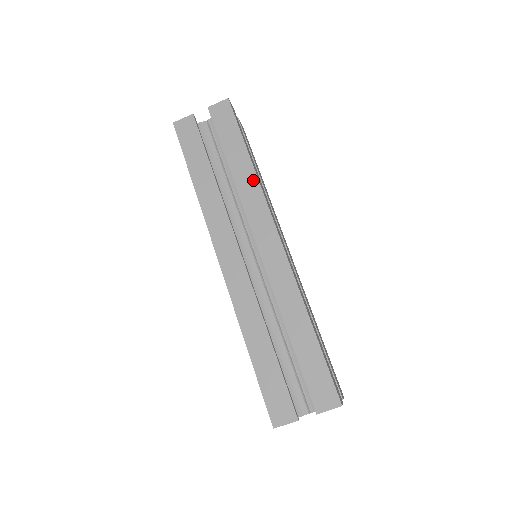
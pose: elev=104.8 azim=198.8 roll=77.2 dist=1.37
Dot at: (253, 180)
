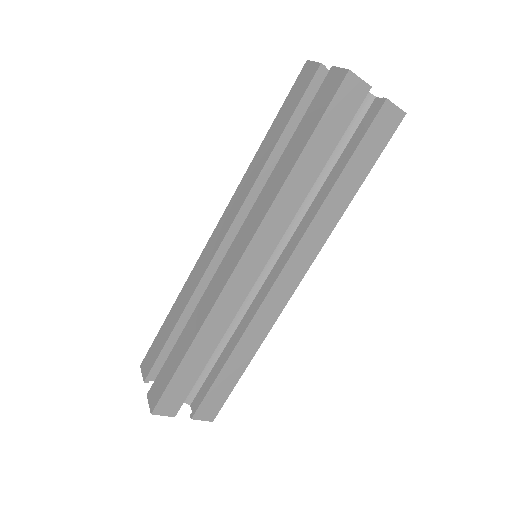
Dot at: (277, 188)
